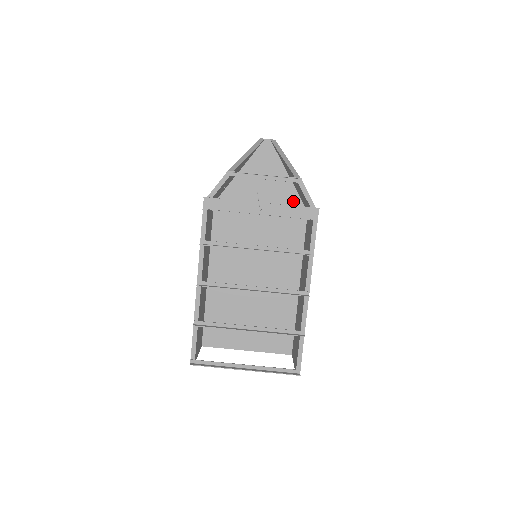
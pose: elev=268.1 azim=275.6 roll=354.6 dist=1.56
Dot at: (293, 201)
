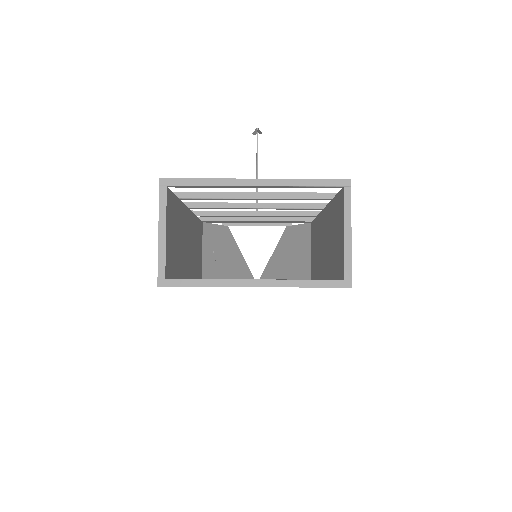
Dot at: occluded
